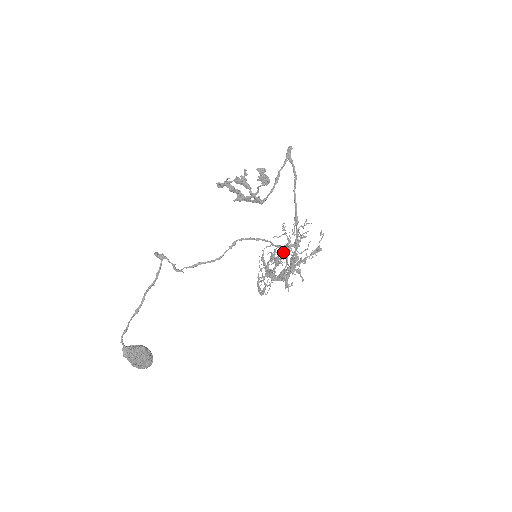
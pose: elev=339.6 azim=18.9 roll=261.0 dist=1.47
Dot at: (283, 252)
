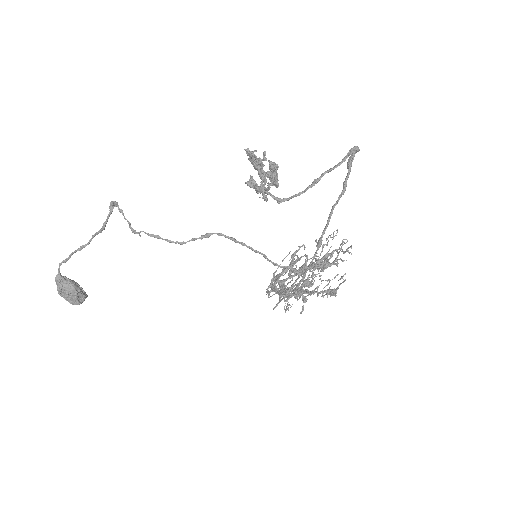
Dot at: occluded
